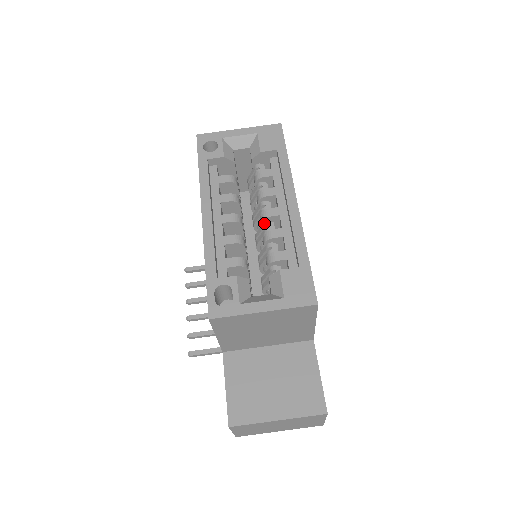
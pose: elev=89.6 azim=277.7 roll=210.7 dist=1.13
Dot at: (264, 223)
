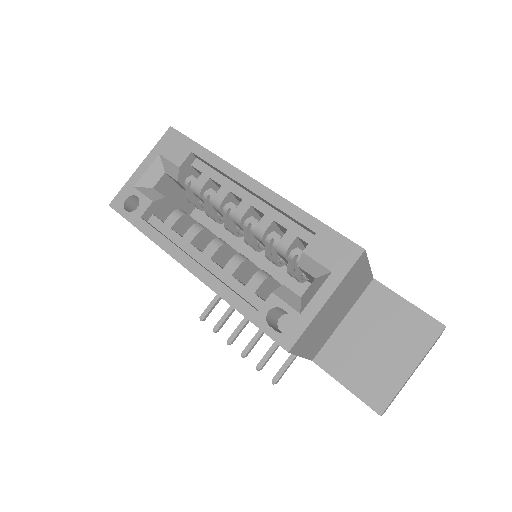
Dot at: (244, 224)
